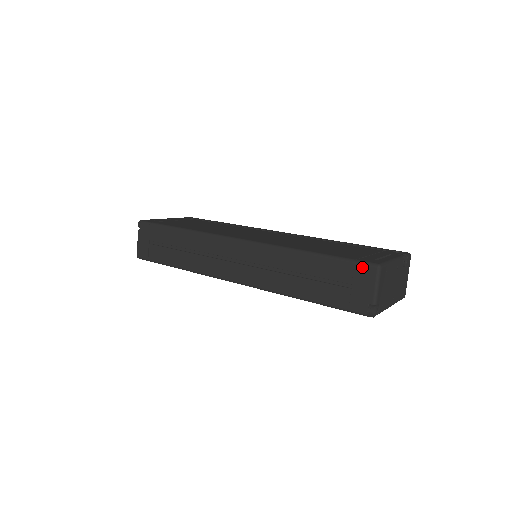
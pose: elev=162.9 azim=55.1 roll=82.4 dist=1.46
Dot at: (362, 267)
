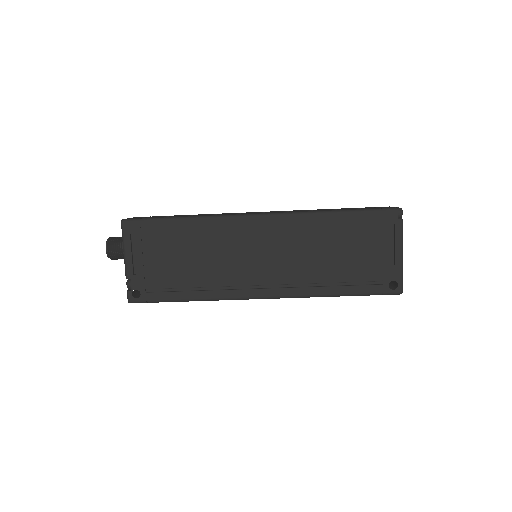
Dot at: occluded
